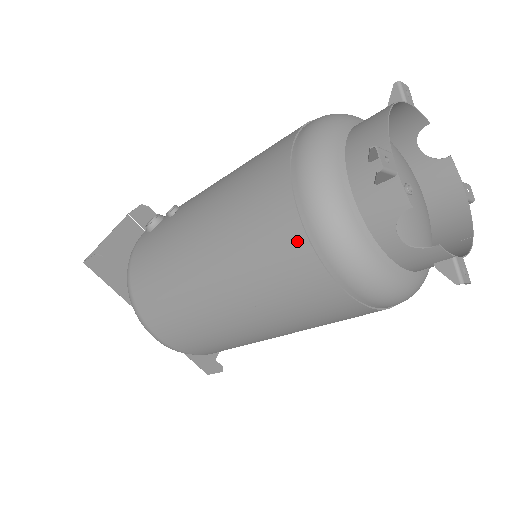
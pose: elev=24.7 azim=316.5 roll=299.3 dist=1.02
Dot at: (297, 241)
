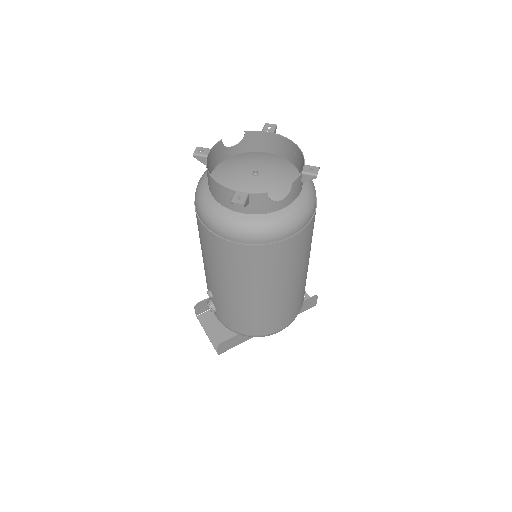
Dot at: (260, 250)
